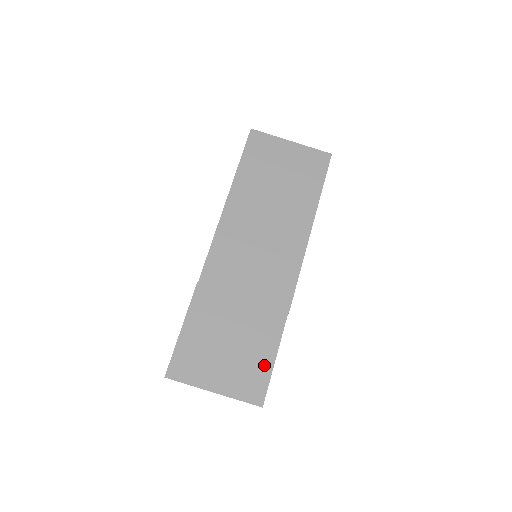
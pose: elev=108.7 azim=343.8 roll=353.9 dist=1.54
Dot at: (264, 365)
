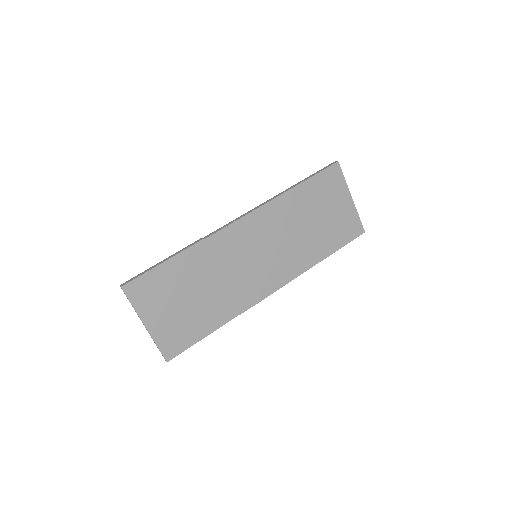
Dot at: (193, 336)
